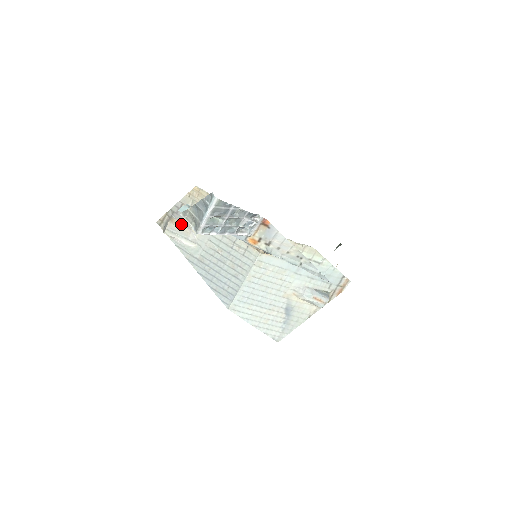
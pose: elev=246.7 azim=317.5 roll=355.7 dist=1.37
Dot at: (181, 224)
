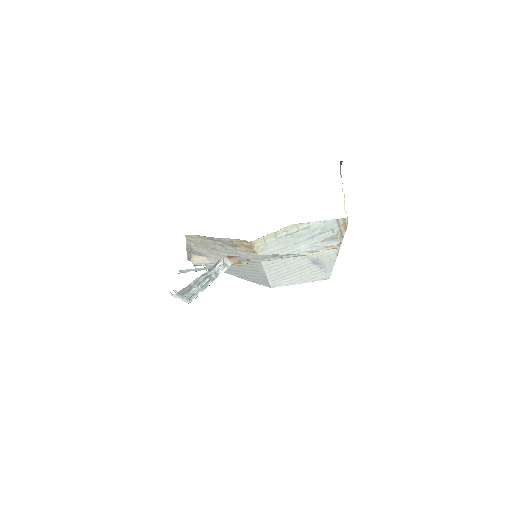
Dot at: (200, 256)
